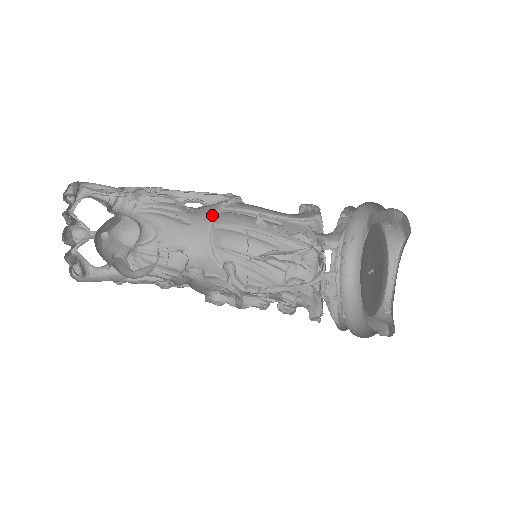
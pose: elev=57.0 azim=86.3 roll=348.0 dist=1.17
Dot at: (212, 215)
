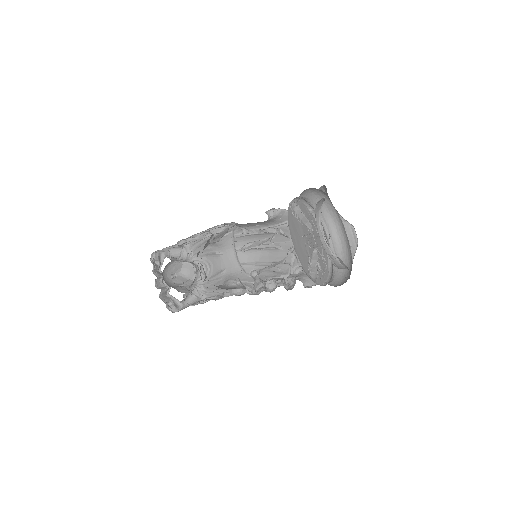
Dot at: (232, 243)
